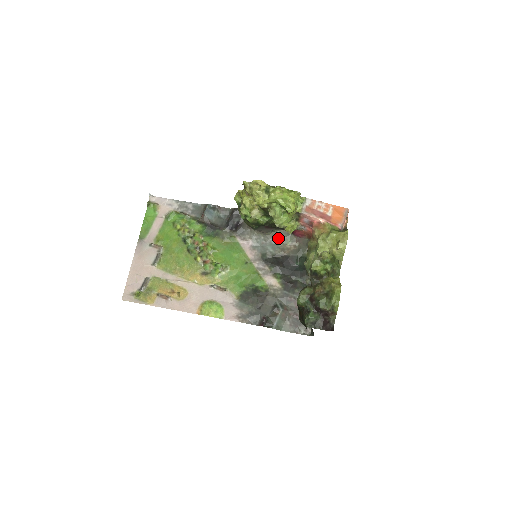
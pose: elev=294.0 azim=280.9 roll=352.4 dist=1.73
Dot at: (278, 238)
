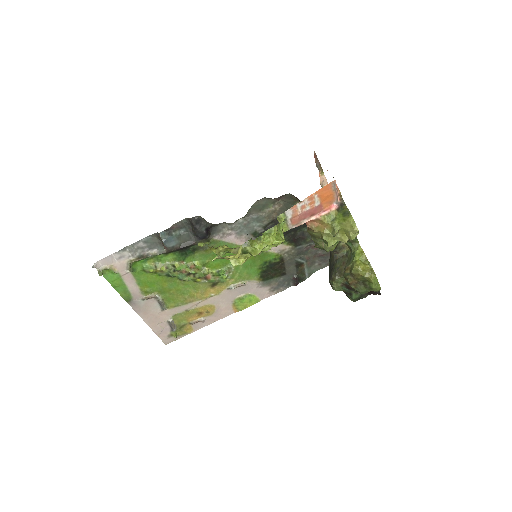
Dot at: (257, 210)
